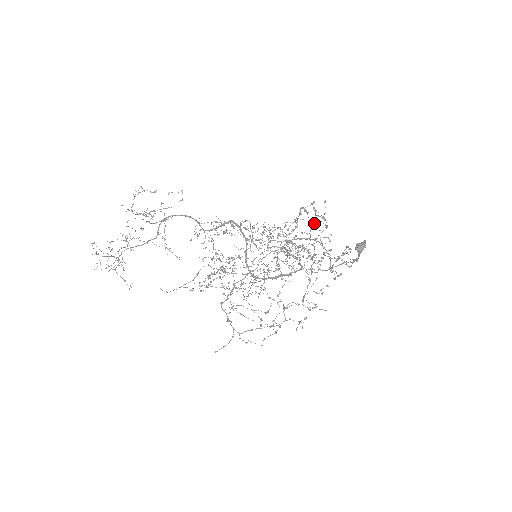
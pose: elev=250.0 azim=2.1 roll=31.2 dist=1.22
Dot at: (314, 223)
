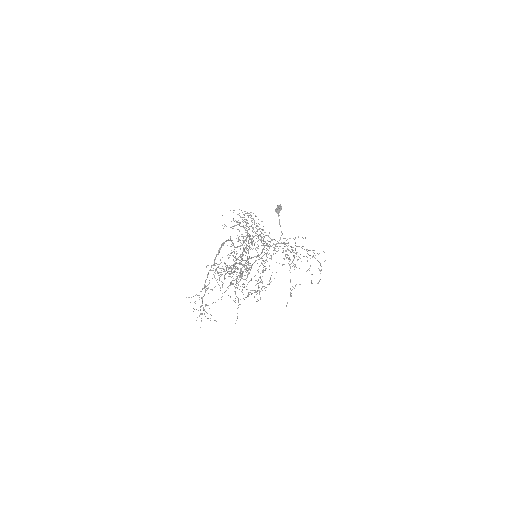
Dot at: occluded
